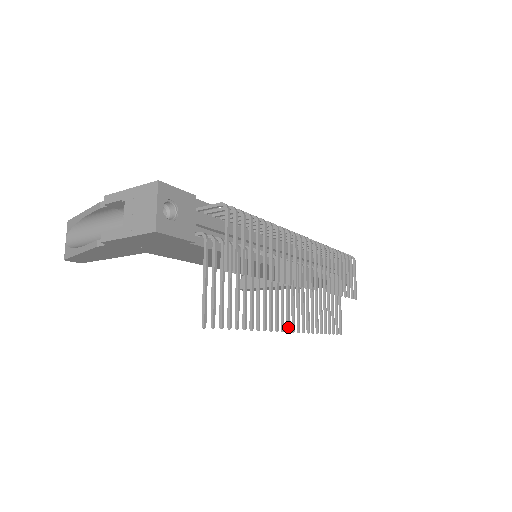
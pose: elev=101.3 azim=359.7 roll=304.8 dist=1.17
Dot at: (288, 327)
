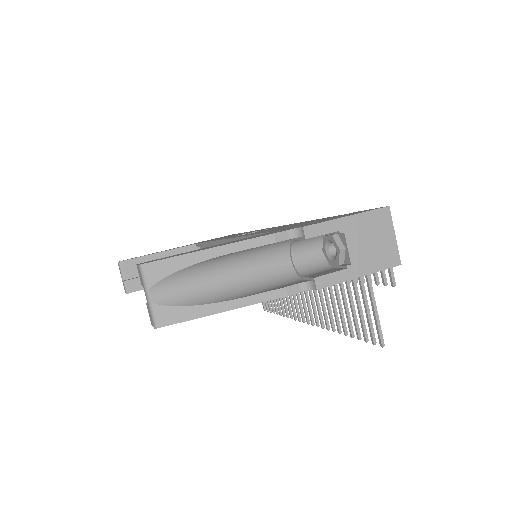
Dot at: occluded
